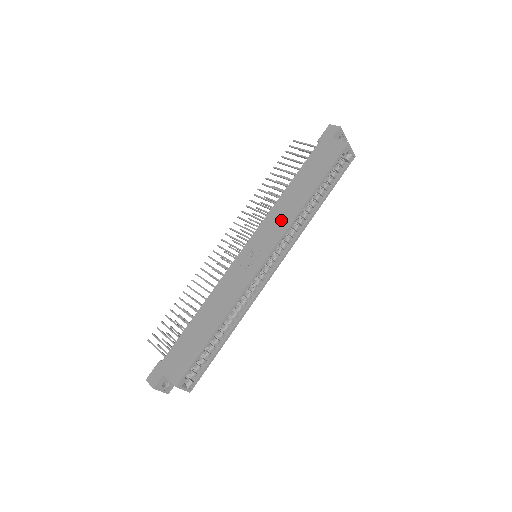
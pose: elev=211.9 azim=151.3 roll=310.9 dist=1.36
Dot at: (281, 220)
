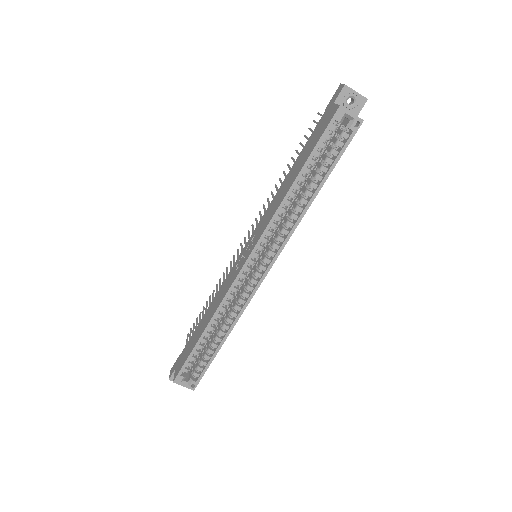
Dot at: (269, 215)
